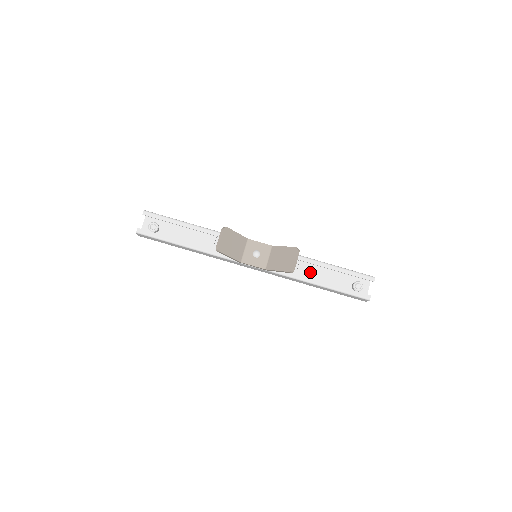
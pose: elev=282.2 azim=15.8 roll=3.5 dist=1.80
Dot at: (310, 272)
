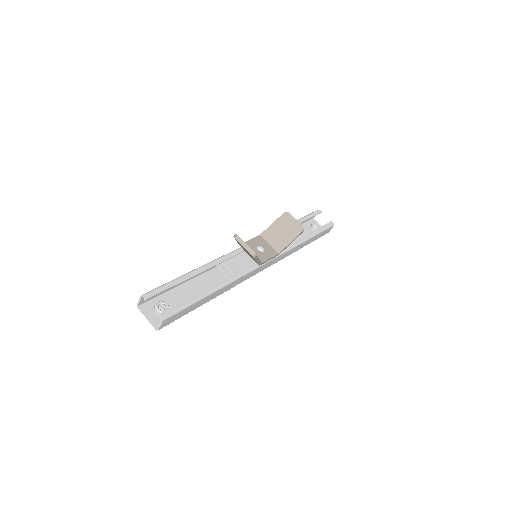
Dot at: occluded
